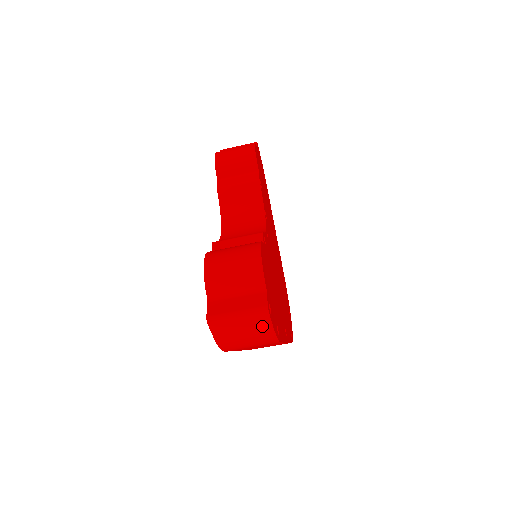
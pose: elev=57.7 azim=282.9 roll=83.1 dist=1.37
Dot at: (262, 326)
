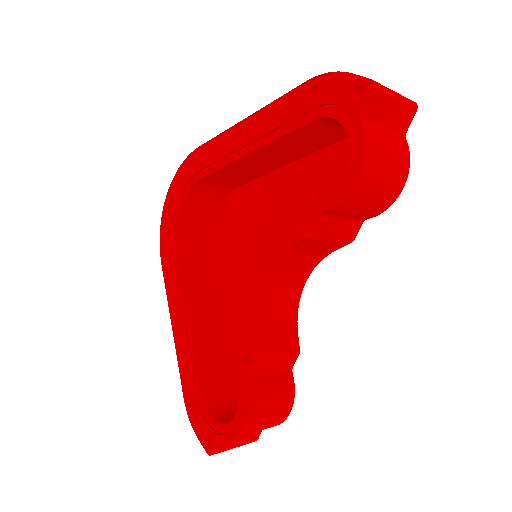
Dot at: occluded
